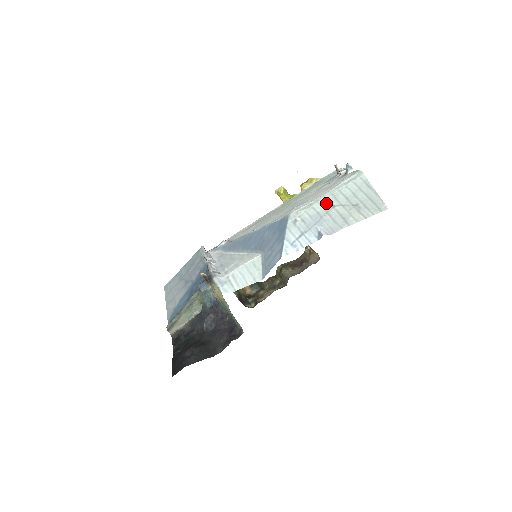
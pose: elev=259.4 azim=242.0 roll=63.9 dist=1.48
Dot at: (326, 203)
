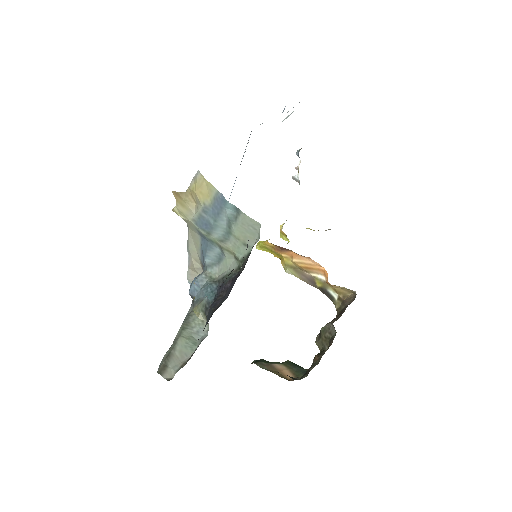
Dot at: occluded
